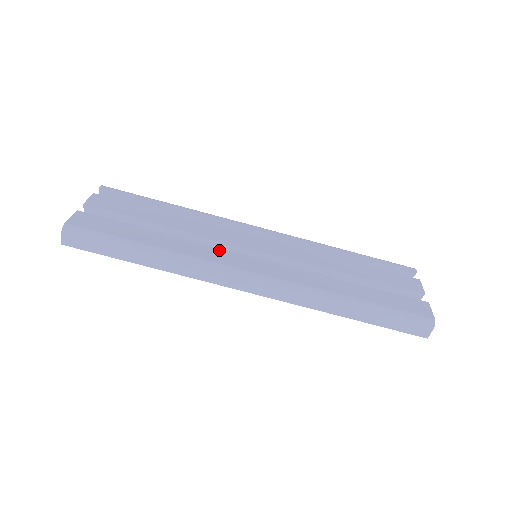
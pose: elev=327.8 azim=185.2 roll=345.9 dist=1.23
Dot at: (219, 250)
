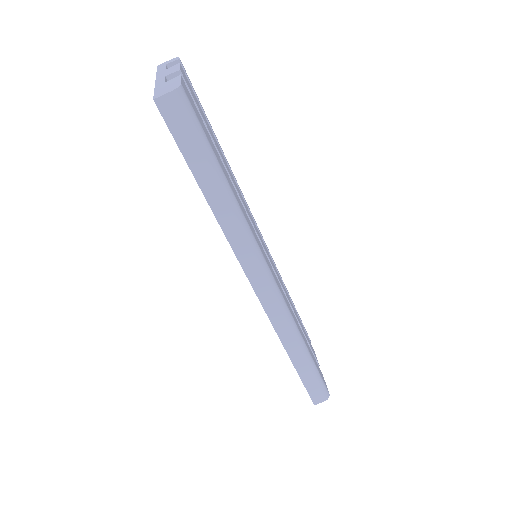
Dot at: (256, 235)
